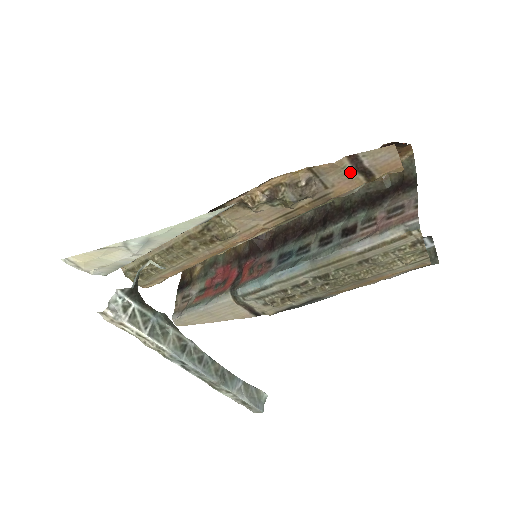
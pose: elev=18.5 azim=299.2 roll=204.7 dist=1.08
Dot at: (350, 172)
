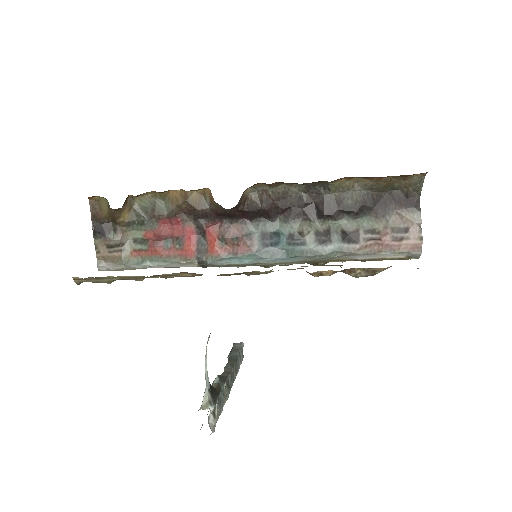
Dot at: occluded
